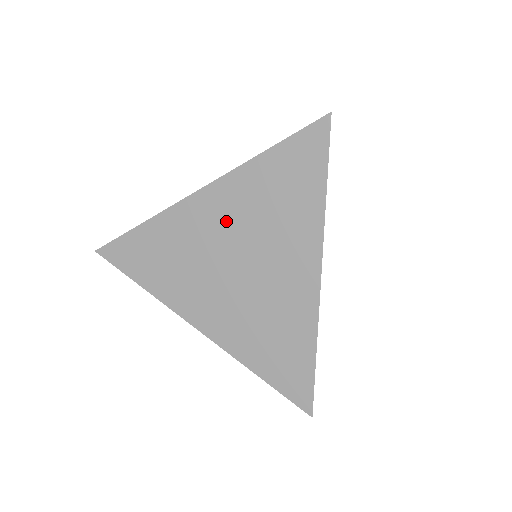
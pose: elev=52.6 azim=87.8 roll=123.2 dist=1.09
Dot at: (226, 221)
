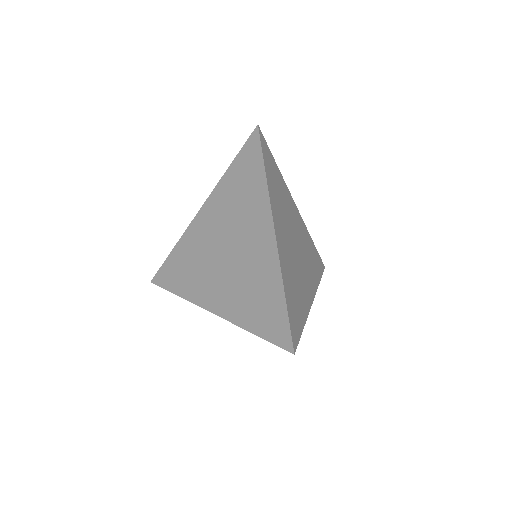
Dot at: (216, 223)
